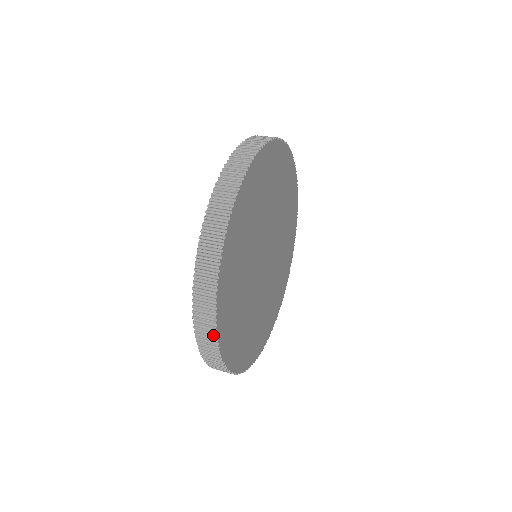
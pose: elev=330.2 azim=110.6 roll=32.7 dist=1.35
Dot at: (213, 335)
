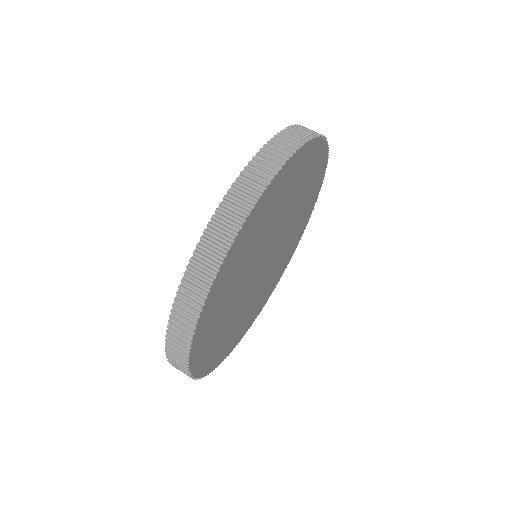
Dot at: (184, 364)
